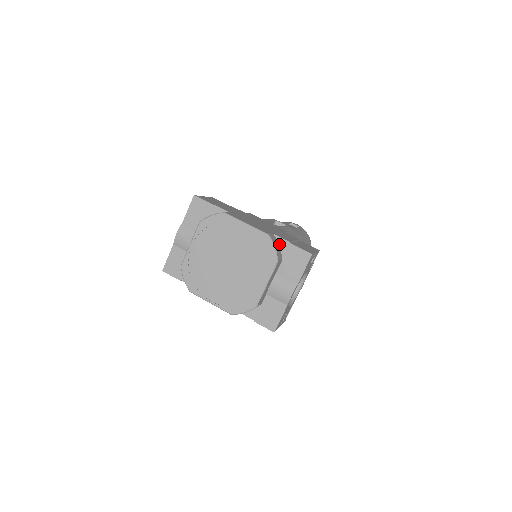
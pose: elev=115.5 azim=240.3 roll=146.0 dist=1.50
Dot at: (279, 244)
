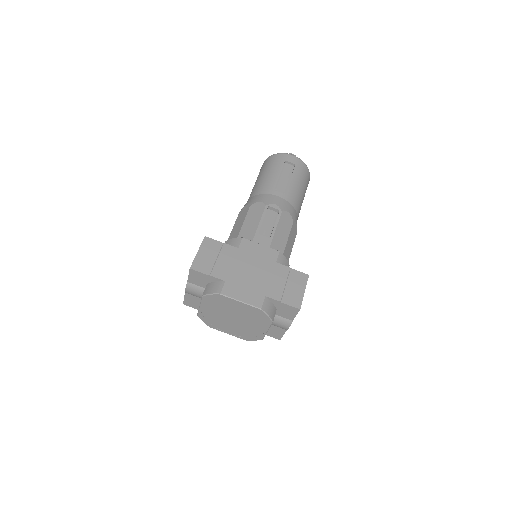
Dot at: (272, 302)
